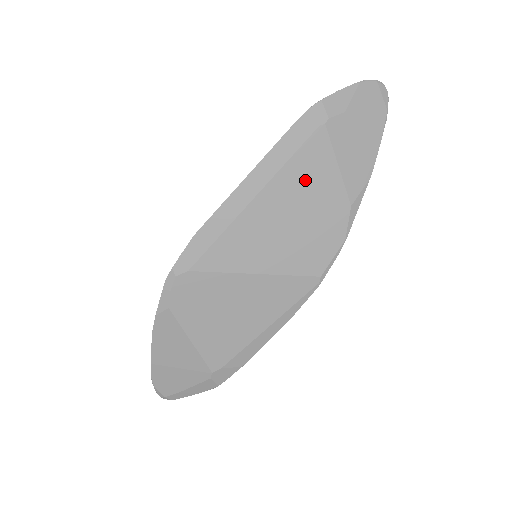
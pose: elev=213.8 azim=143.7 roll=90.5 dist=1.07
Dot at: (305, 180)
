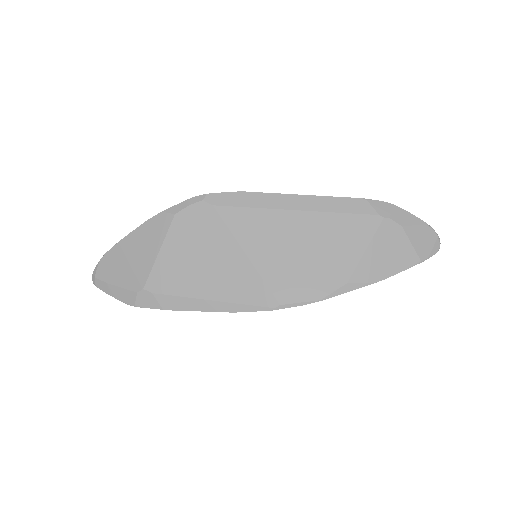
Dot at: (338, 235)
